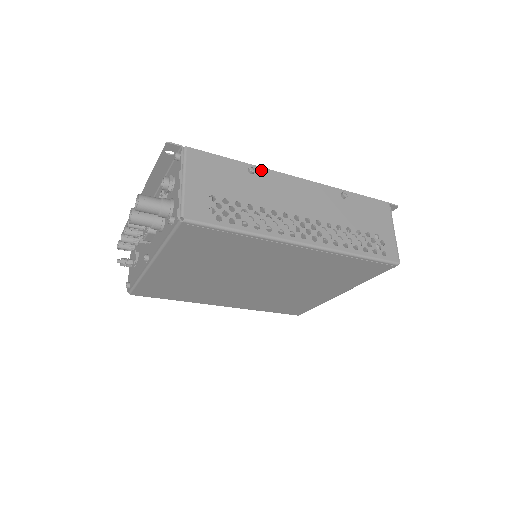
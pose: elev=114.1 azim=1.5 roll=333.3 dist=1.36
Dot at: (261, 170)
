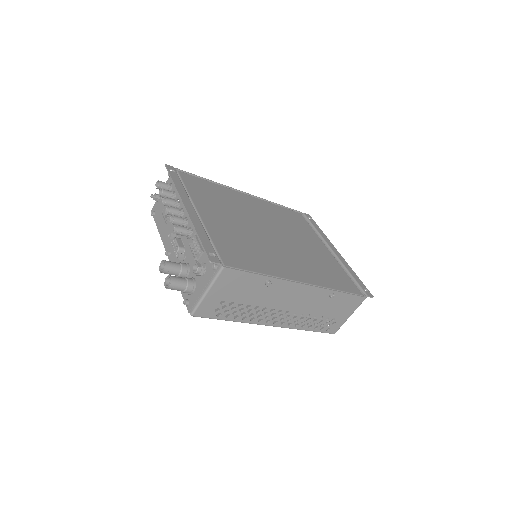
Dot at: (277, 281)
